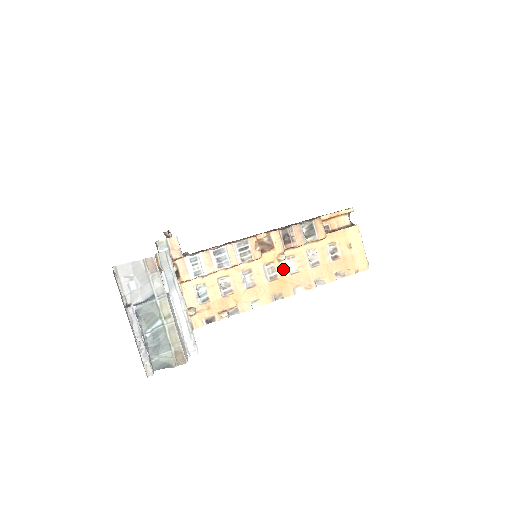
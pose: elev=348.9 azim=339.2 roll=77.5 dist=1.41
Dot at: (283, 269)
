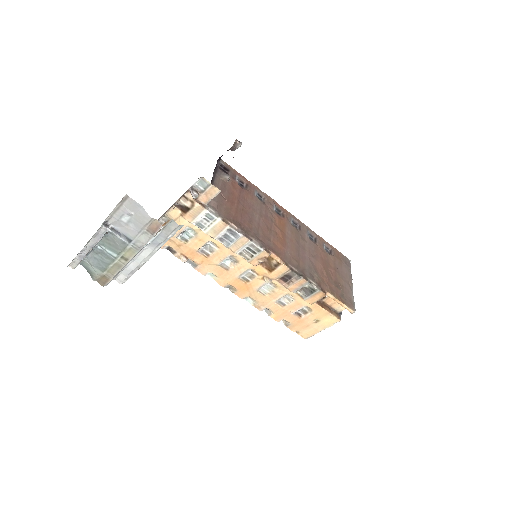
Dot at: (258, 284)
